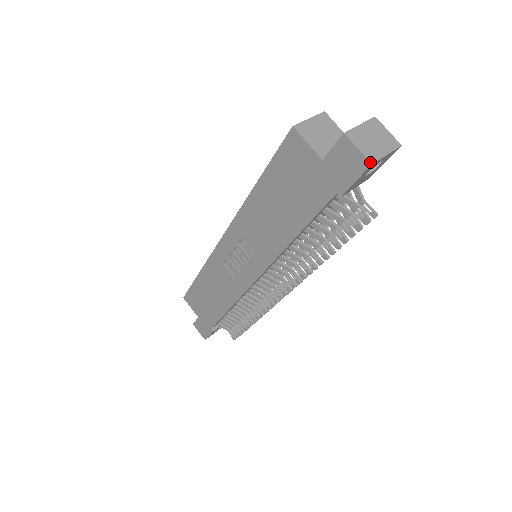
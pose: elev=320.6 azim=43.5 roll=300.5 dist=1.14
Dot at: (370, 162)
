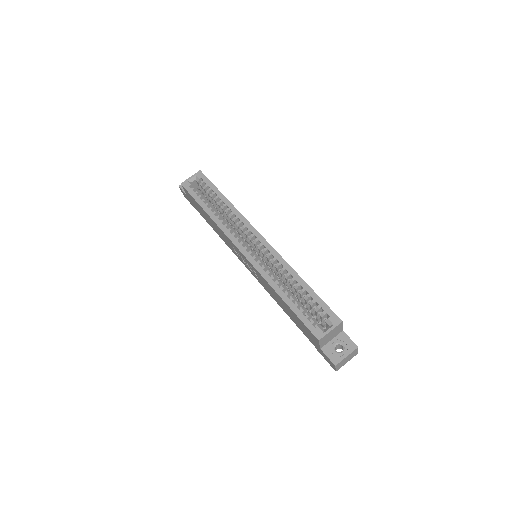
Dot at: occluded
